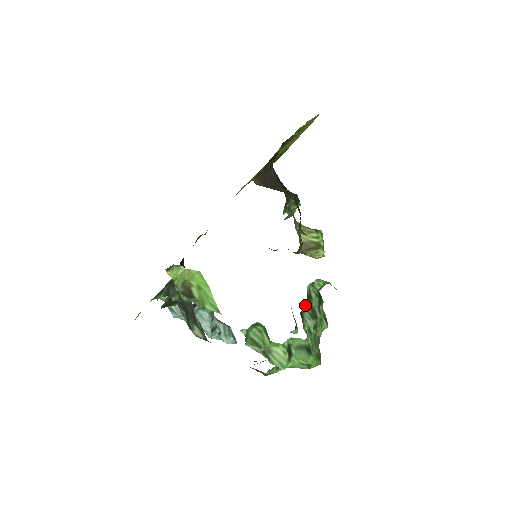
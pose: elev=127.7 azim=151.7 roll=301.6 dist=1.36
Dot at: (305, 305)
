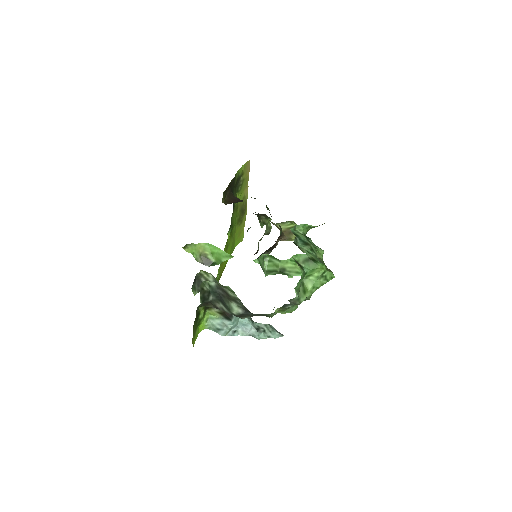
Dot at: (295, 238)
